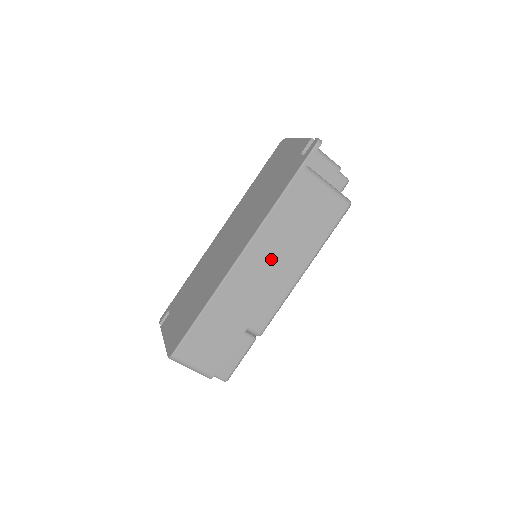
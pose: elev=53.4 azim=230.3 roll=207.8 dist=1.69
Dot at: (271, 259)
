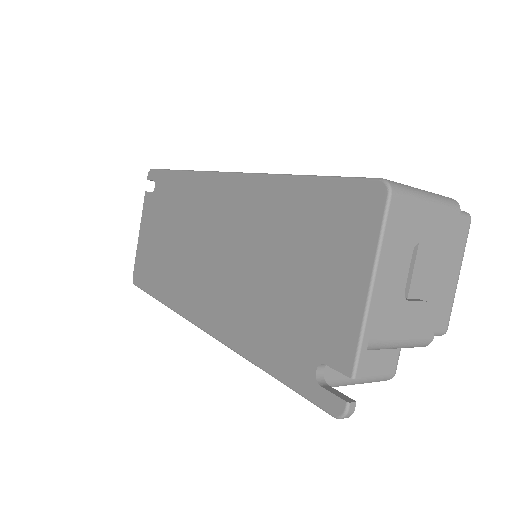
Dot at: occluded
